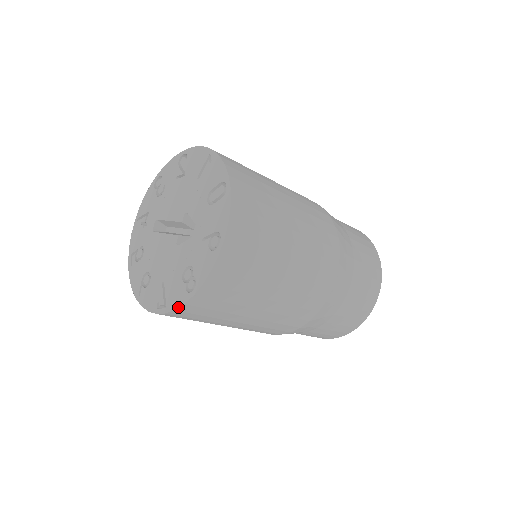
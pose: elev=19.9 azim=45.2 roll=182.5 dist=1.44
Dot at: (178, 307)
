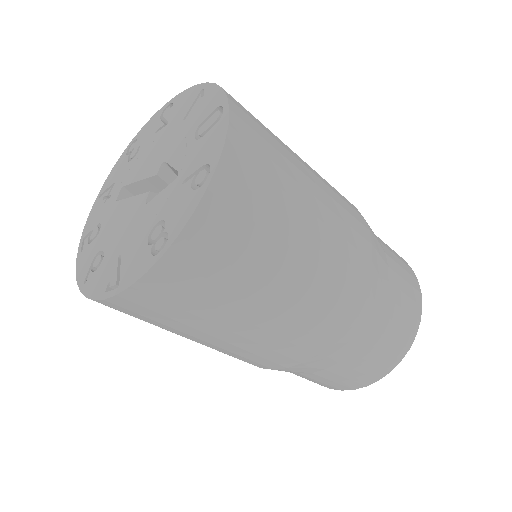
Dot at: (136, 280)
